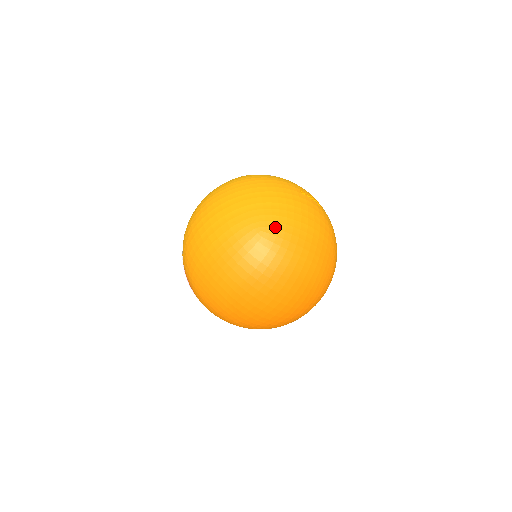
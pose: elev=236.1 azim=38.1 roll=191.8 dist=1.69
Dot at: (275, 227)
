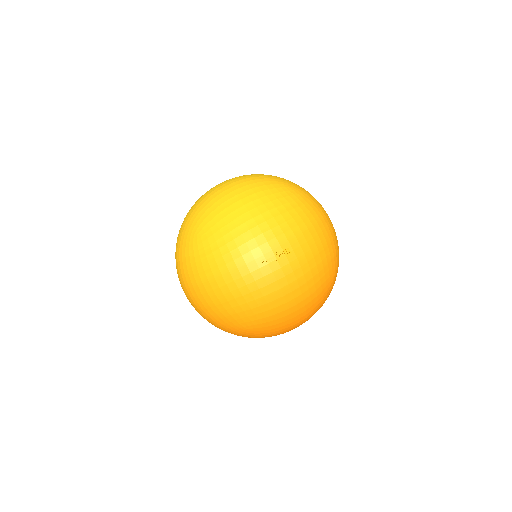
Dot at: (257, 323)
